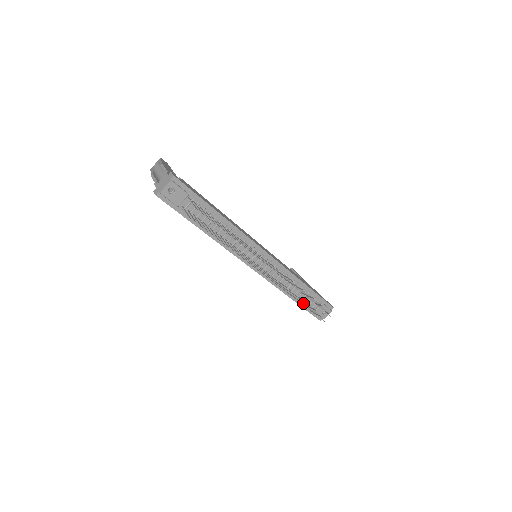
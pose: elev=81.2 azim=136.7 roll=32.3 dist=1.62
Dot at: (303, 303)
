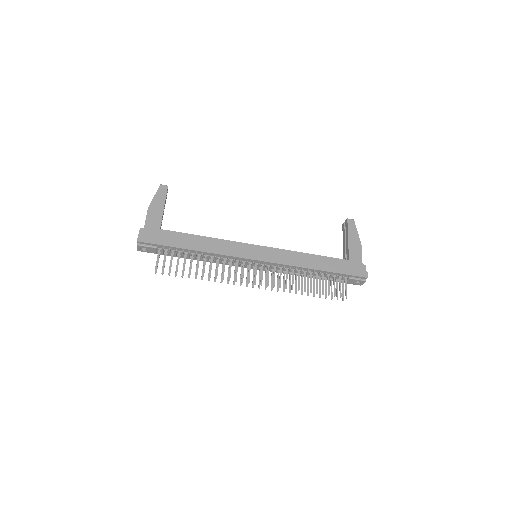
Dot at: (314, 288)
